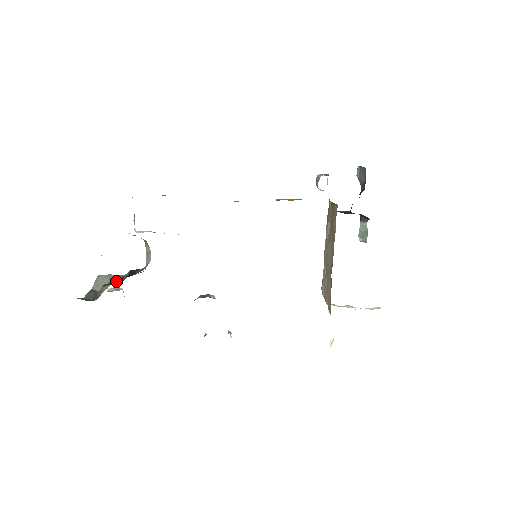
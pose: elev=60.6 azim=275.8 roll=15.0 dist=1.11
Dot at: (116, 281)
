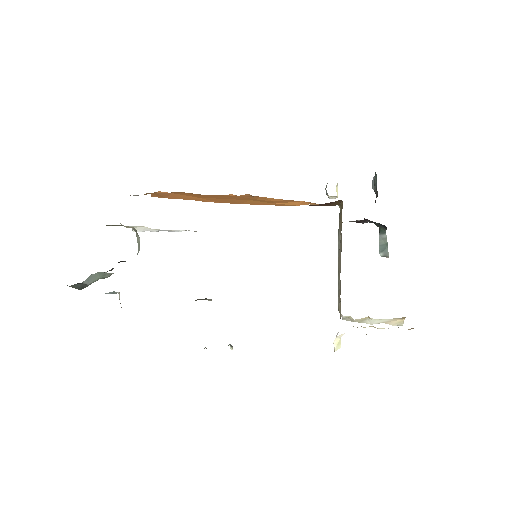
Dot at: occluded
